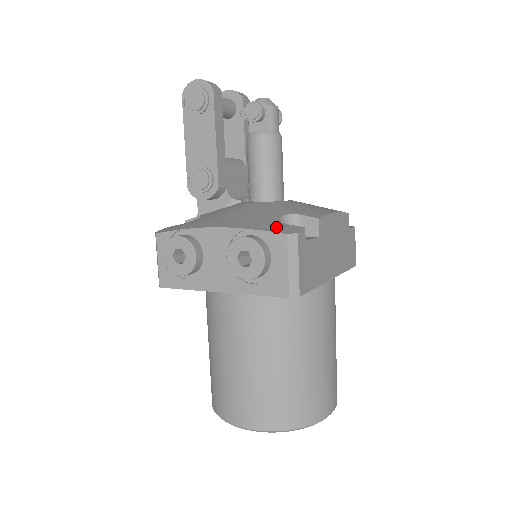
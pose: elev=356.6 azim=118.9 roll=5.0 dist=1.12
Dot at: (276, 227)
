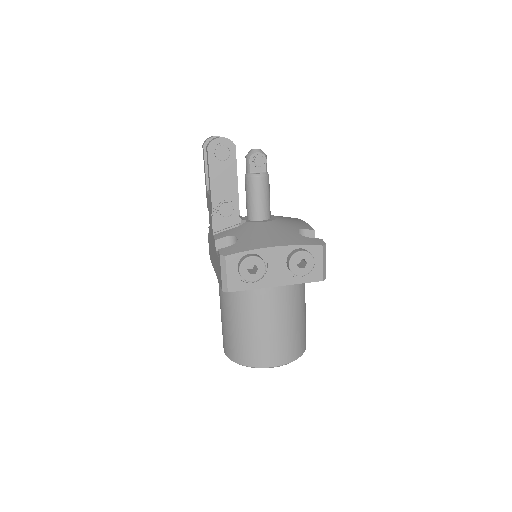
Dot at: (310, 241)
